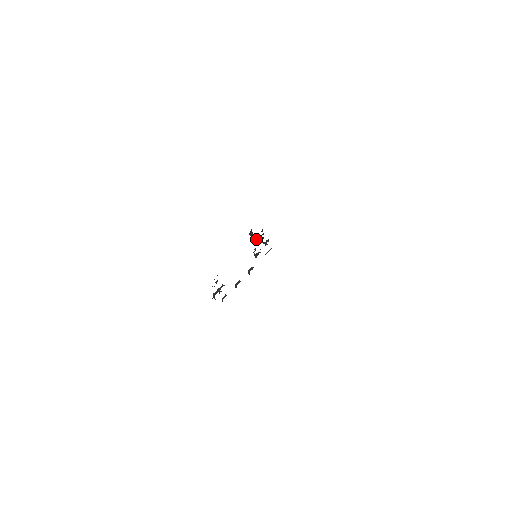
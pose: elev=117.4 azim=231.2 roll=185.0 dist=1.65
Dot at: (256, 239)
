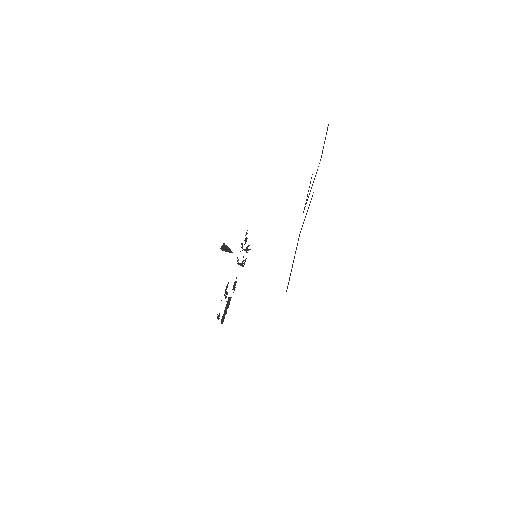
Dot at: (230, 252)
